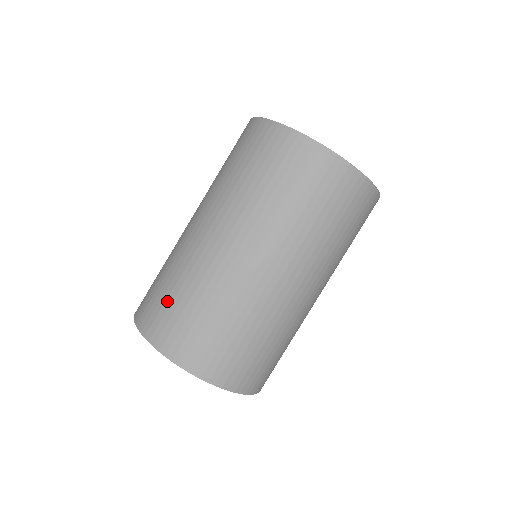
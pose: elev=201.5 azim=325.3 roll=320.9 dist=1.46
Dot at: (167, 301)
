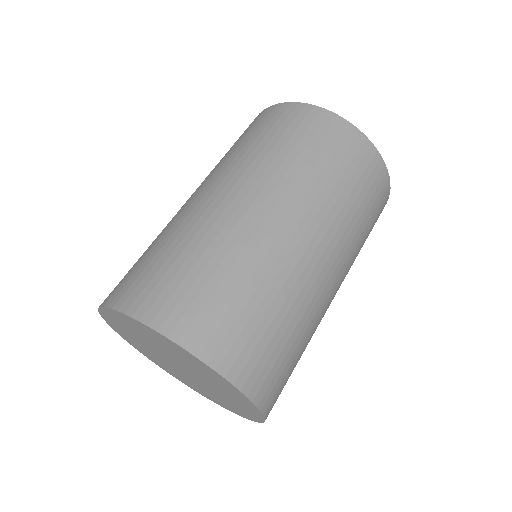
Dot at: (136, 263)
